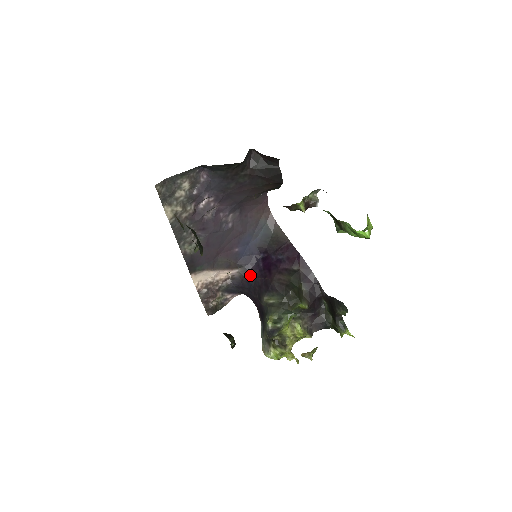
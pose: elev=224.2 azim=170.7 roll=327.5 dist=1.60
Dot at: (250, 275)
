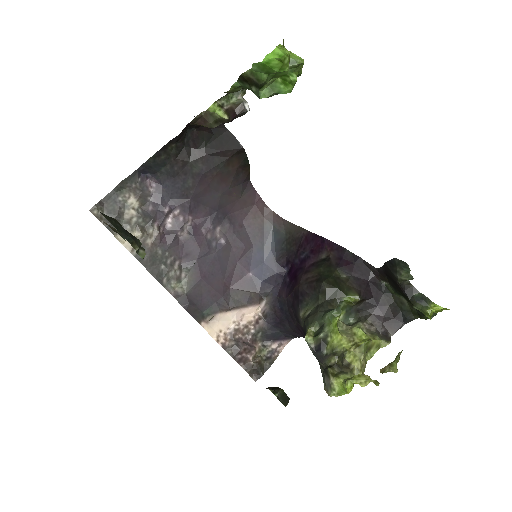
Dot at: (280, 299)
